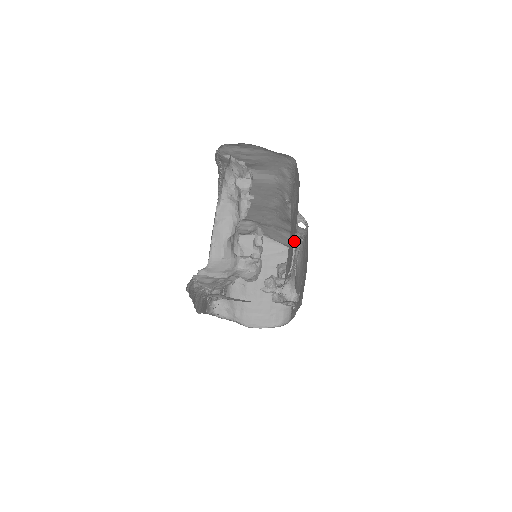
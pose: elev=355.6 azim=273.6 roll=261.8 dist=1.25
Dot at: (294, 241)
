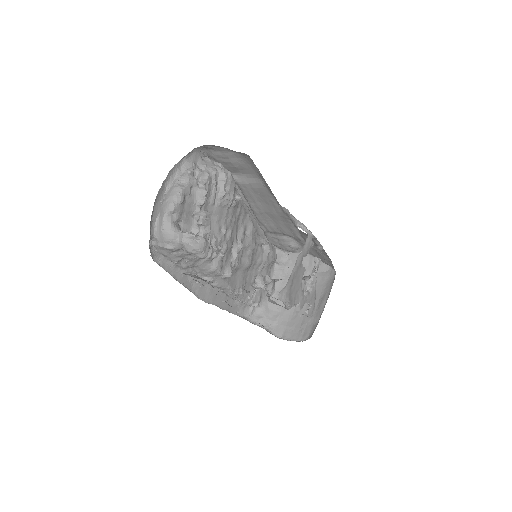
Dot at: (327, 258)
